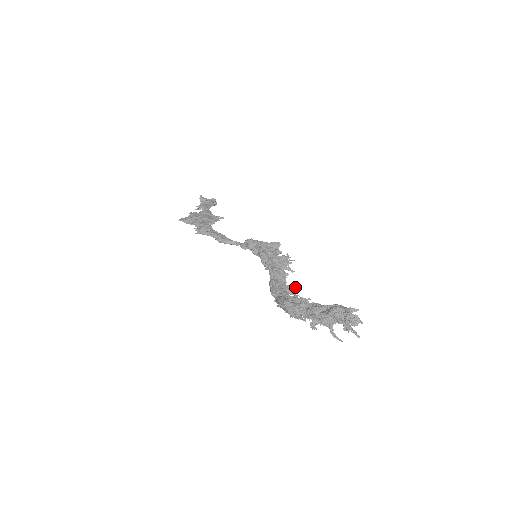
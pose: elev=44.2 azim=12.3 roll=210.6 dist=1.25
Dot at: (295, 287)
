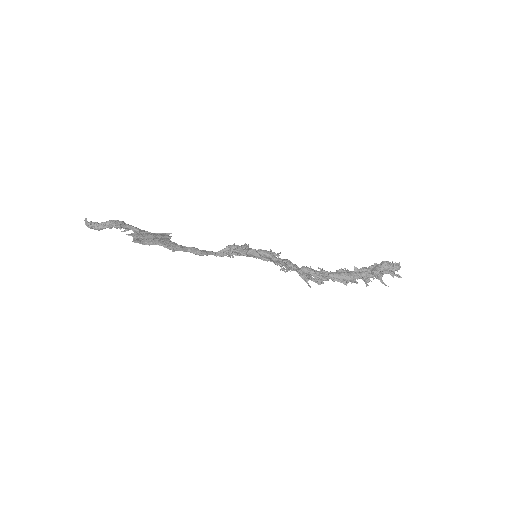
Dot at: occluded
